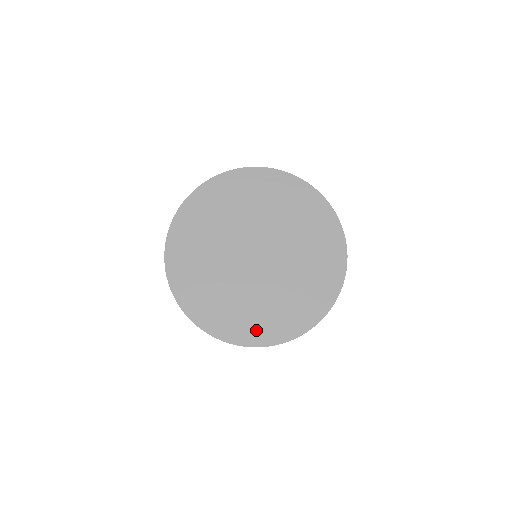
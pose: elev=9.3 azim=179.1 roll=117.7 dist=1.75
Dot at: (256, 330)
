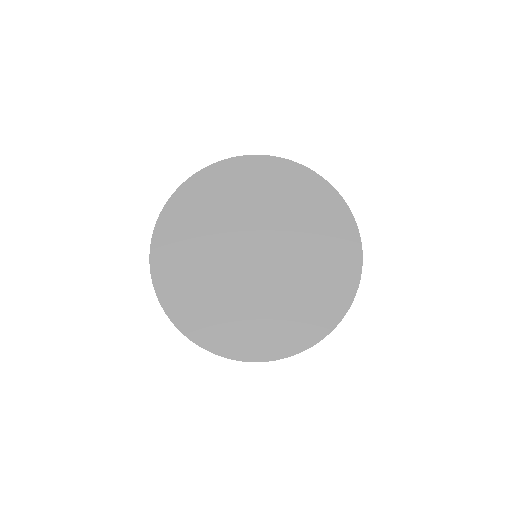
Dot at: (285, 337)
